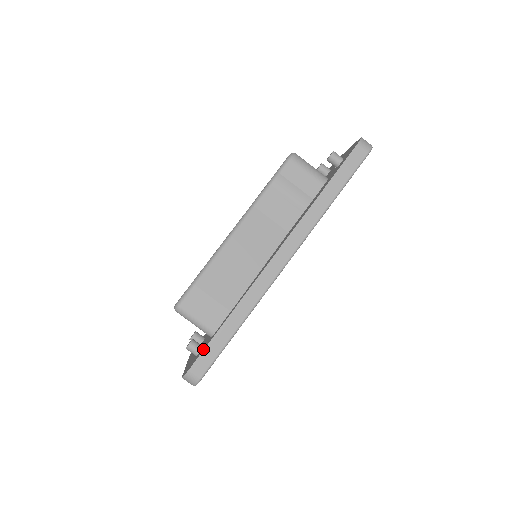
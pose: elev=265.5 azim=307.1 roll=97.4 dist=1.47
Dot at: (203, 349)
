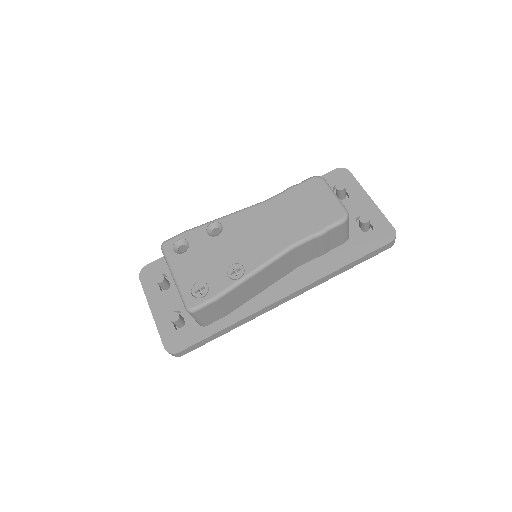
Dot at: (195, 340)
